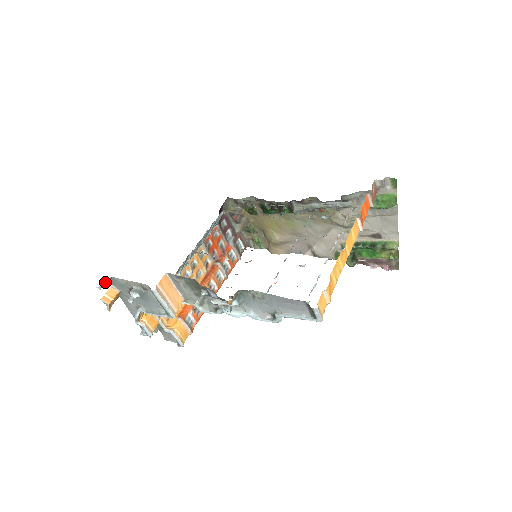
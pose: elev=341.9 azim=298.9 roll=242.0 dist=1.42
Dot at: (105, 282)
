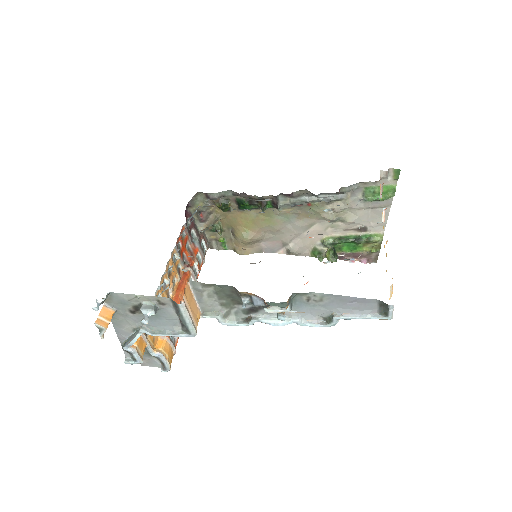
Dot at: (103, 300)
